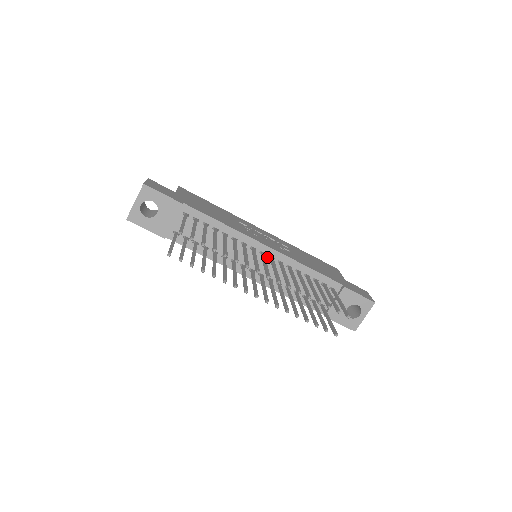
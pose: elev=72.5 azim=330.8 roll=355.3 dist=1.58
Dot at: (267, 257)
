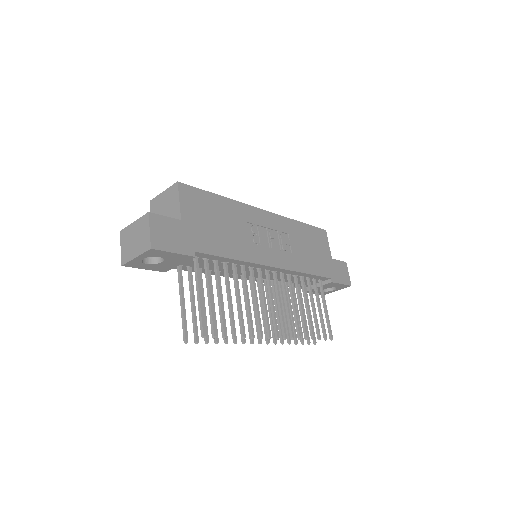
Dot at: (270, 271)
